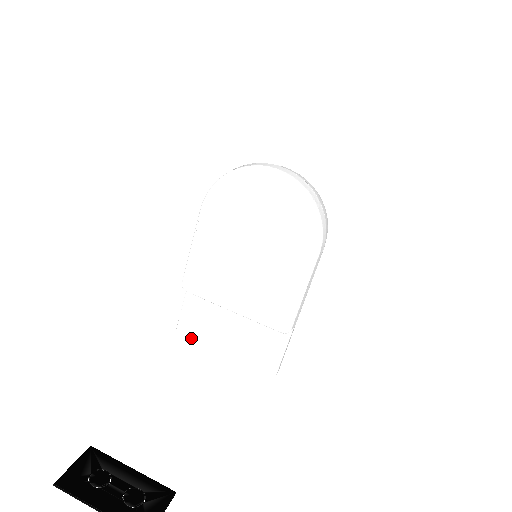
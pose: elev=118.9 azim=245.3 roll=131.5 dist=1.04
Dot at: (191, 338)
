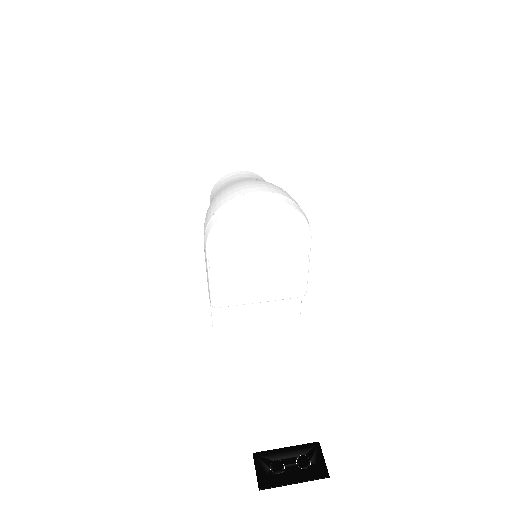
Dot at: (228, 329)
